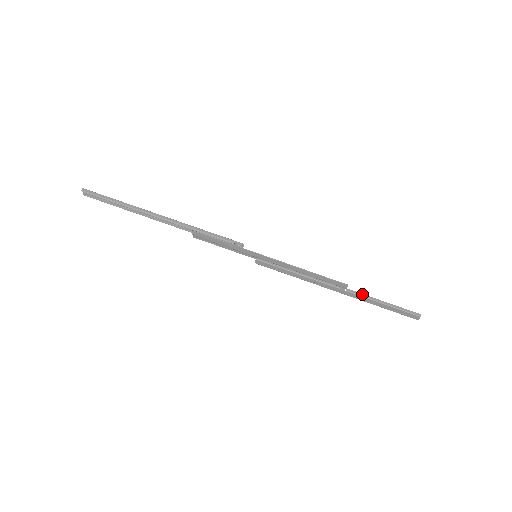
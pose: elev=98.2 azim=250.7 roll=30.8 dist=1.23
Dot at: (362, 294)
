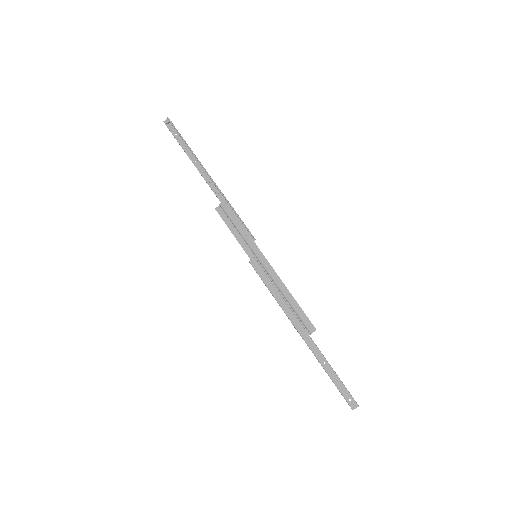
Dot at: occluded
